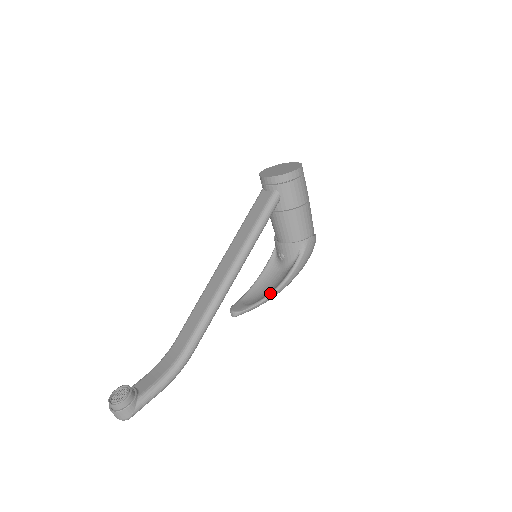
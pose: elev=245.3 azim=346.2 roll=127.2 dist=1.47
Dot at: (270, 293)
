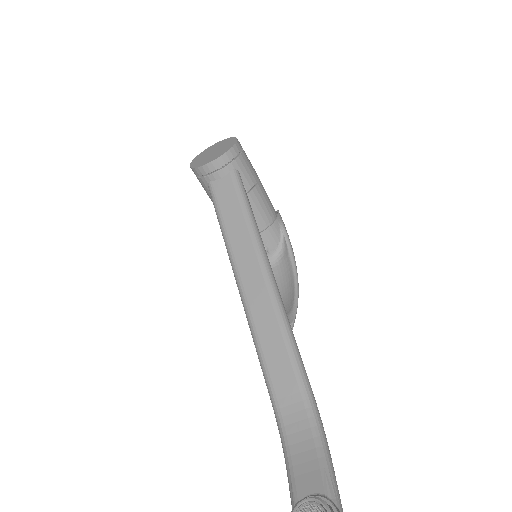
Dot at: (295, 286)
